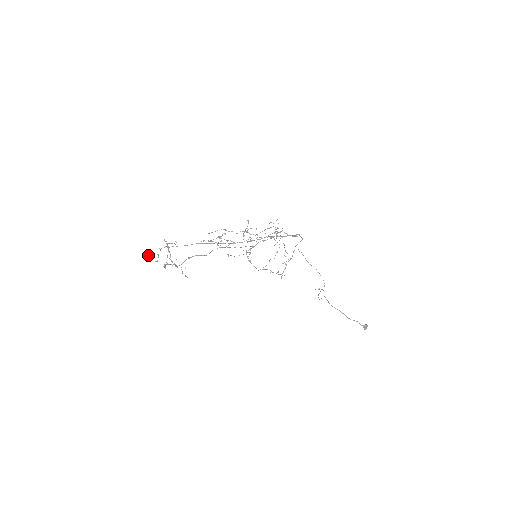
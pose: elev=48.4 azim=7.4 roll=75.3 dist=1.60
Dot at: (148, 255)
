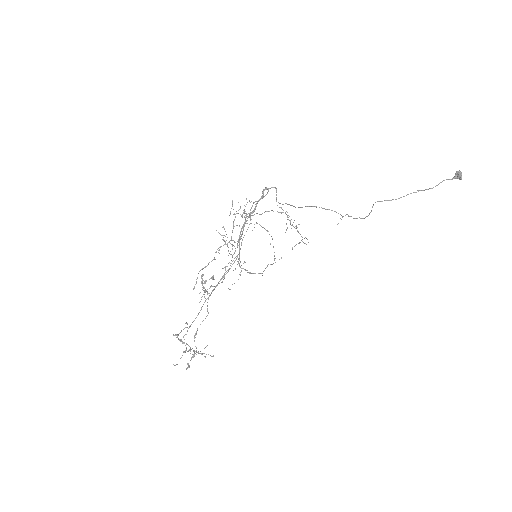
Dot at: occluded
